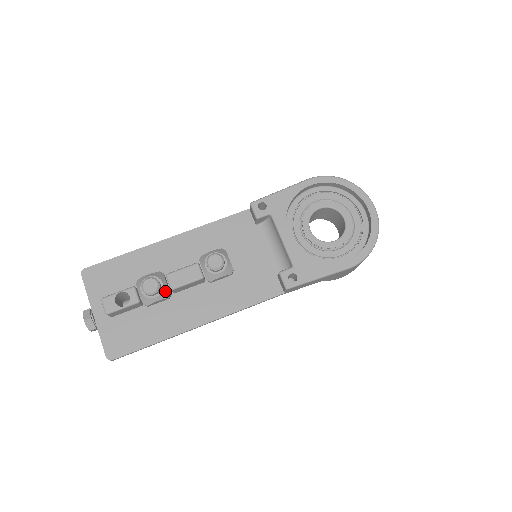
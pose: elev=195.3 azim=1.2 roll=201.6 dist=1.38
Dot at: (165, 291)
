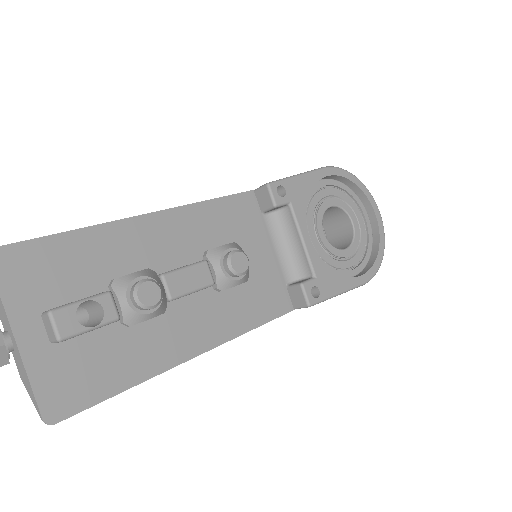
Dot at: (163, 302)
